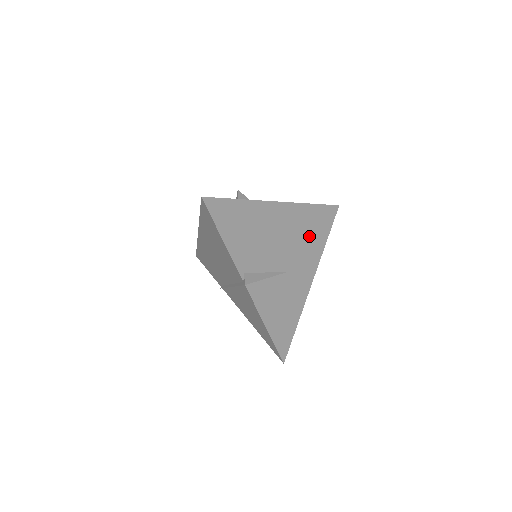
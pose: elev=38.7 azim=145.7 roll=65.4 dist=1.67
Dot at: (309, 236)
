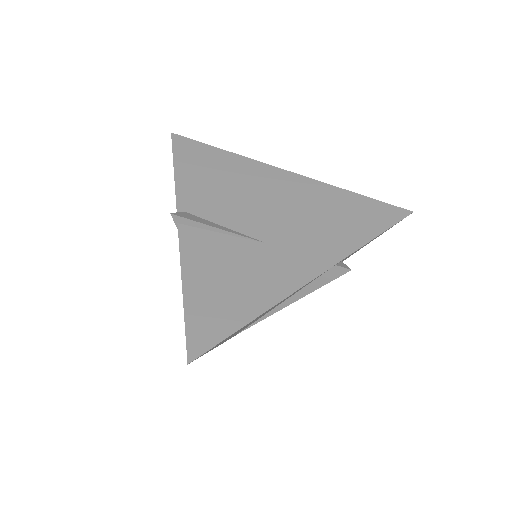
Dot at: (330, 222)
